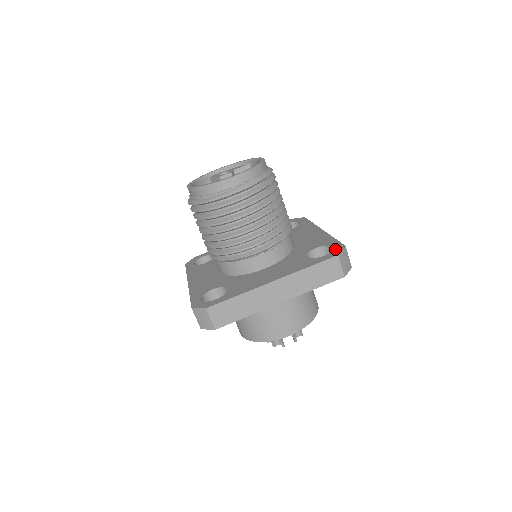
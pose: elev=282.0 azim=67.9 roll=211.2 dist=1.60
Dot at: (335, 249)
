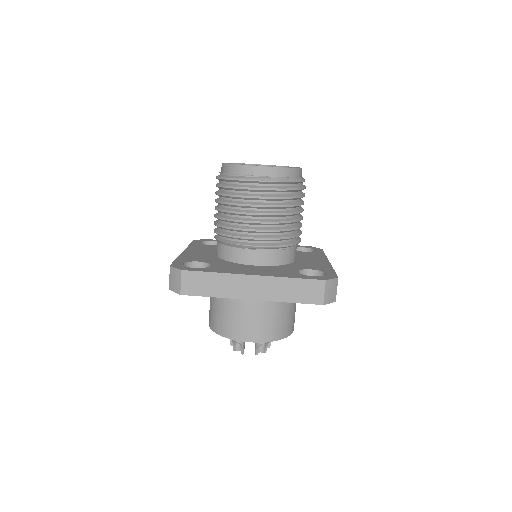
Dot at: (327, 276)
